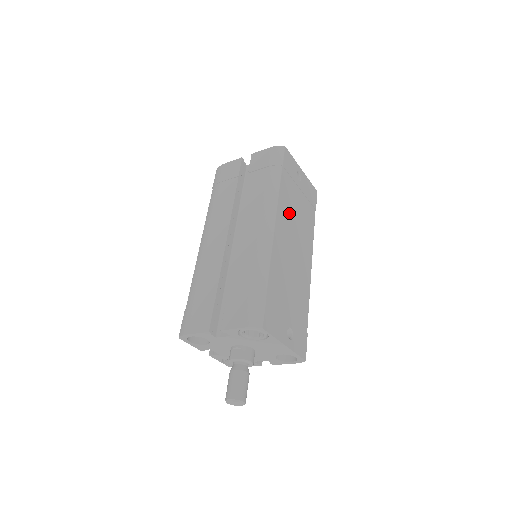
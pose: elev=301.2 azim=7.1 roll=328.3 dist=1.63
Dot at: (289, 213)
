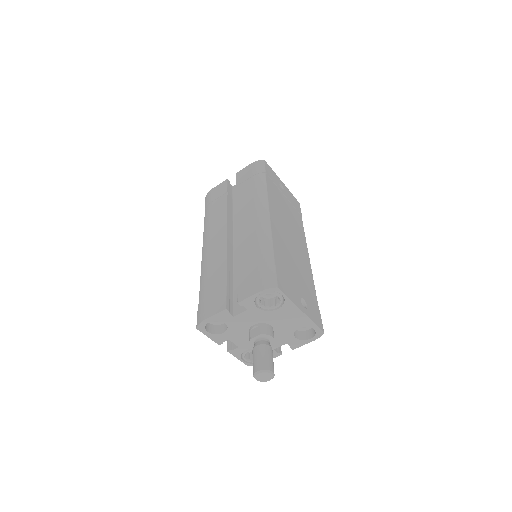
Dot at: (279, 209)
